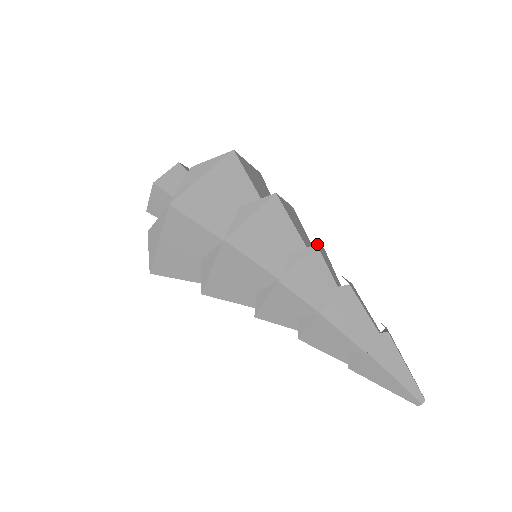
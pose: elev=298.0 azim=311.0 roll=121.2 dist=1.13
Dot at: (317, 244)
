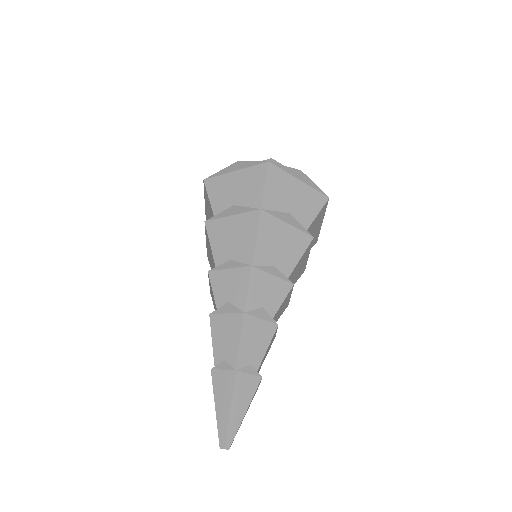
Dot at: (256, 267)
